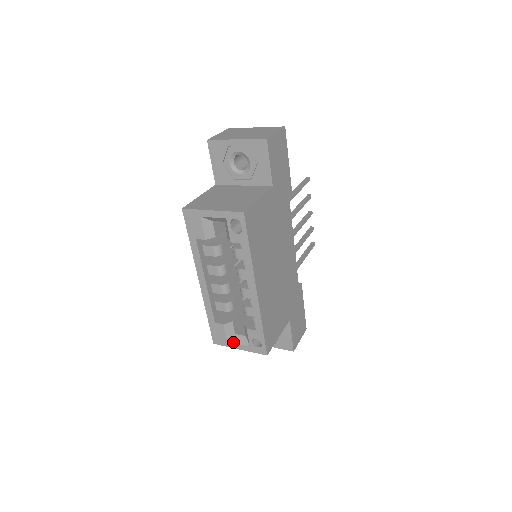
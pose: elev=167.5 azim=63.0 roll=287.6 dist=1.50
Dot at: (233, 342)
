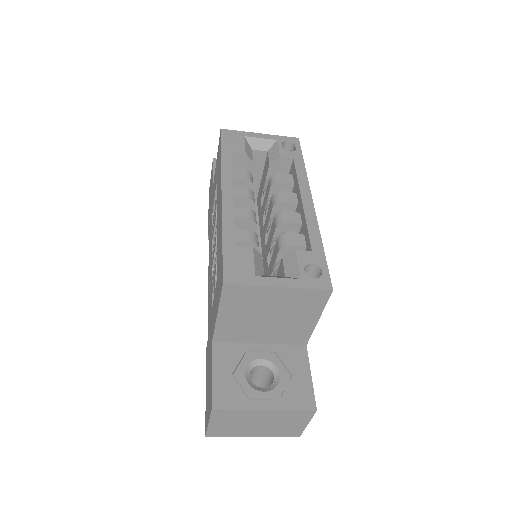
Dot at: (266, 276)
